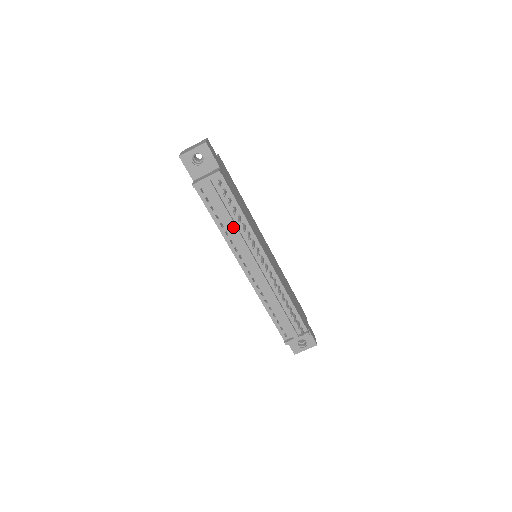
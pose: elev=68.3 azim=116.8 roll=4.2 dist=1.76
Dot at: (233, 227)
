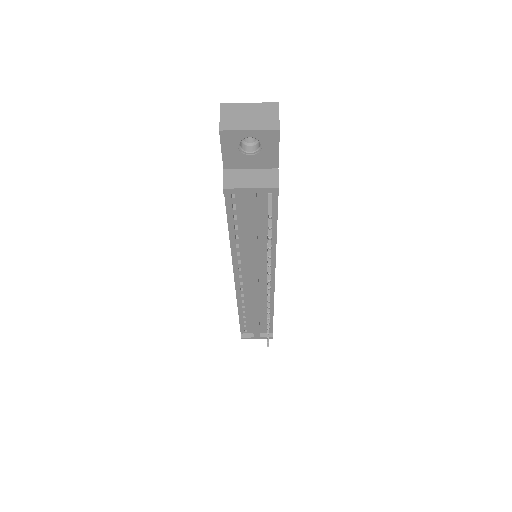
Dot at: (253, 247)
